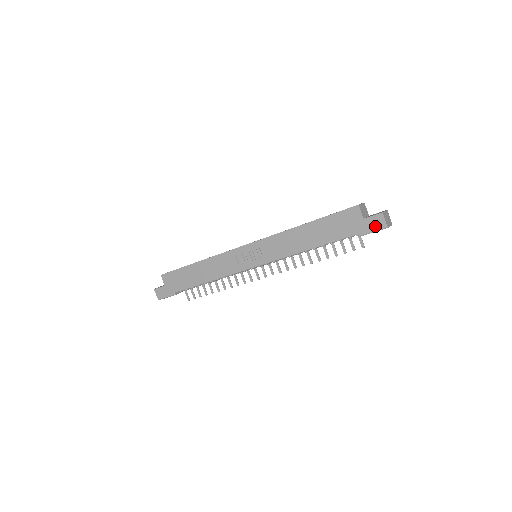
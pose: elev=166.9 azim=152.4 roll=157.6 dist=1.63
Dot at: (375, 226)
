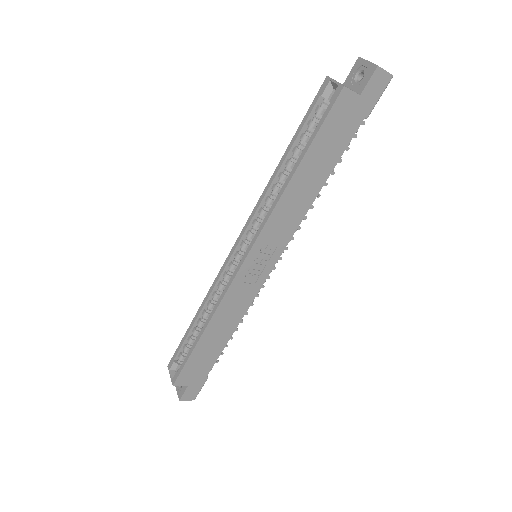
Dot at: (379, 90)
